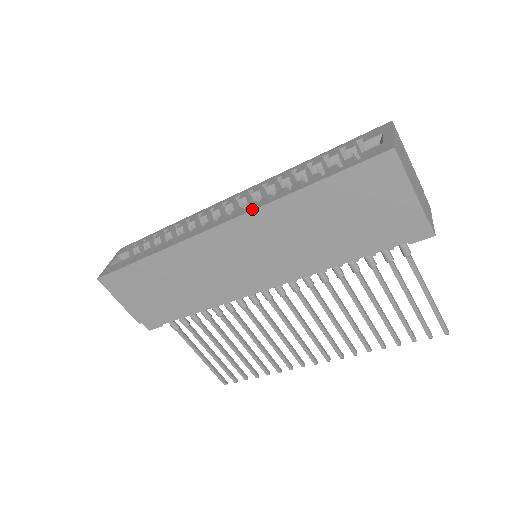
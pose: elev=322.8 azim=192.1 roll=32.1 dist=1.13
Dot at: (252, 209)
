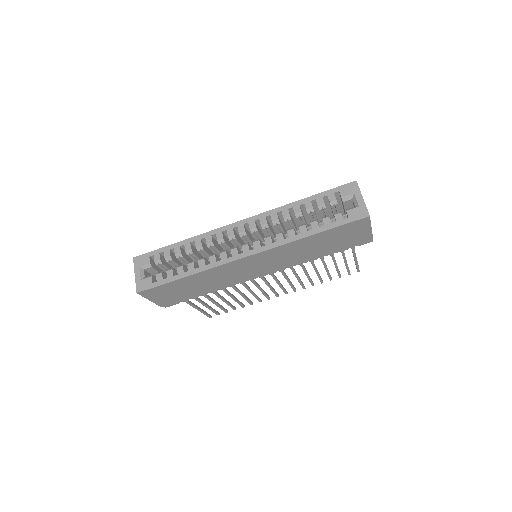
Dot at: (274, 246)
